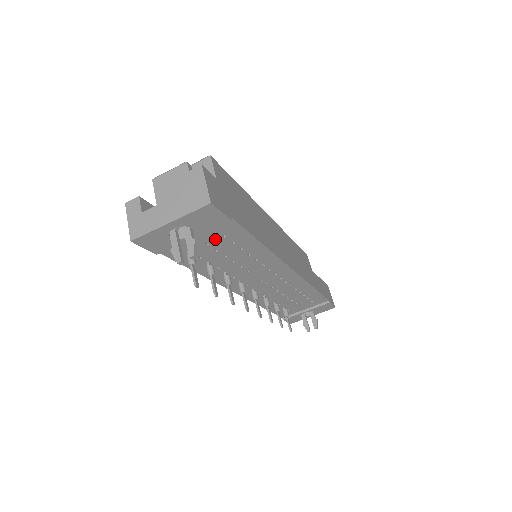
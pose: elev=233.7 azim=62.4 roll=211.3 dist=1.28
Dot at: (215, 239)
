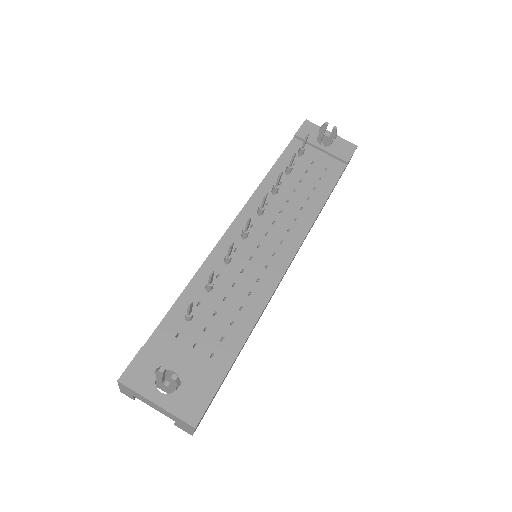
Dot at: (320, 166)
